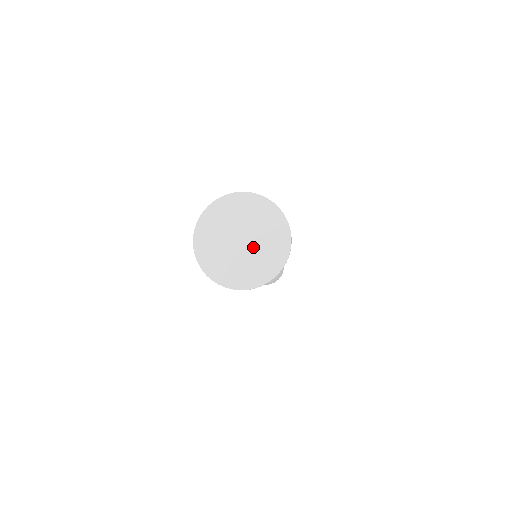
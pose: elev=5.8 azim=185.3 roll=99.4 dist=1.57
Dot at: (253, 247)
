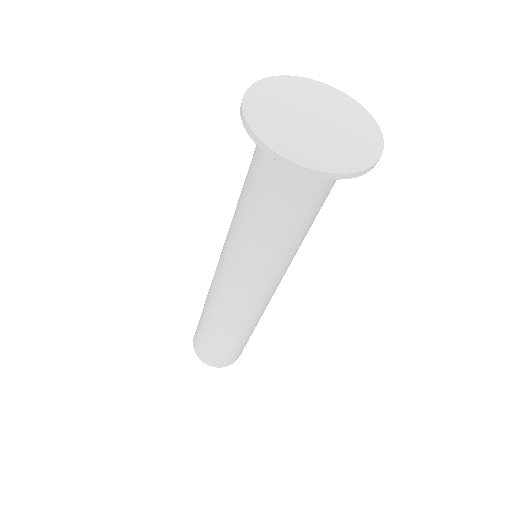
Dot at: (320, 133)
